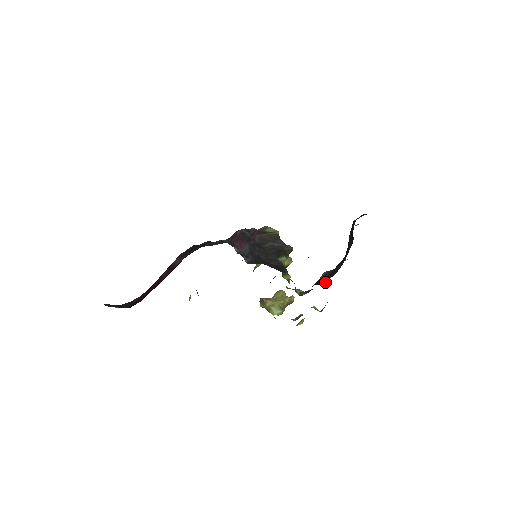
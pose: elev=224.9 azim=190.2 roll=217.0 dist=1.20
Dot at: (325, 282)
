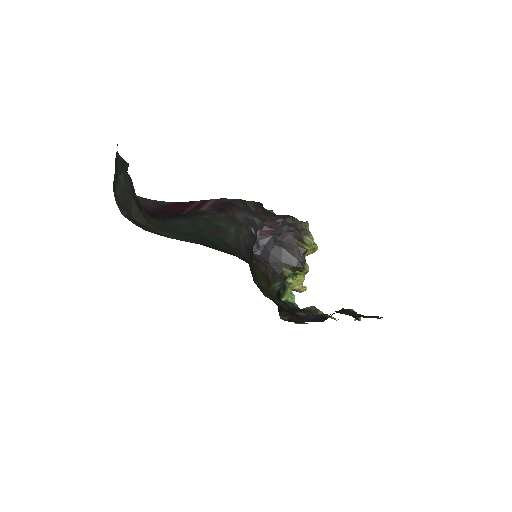
Dot at: (286, 320)
